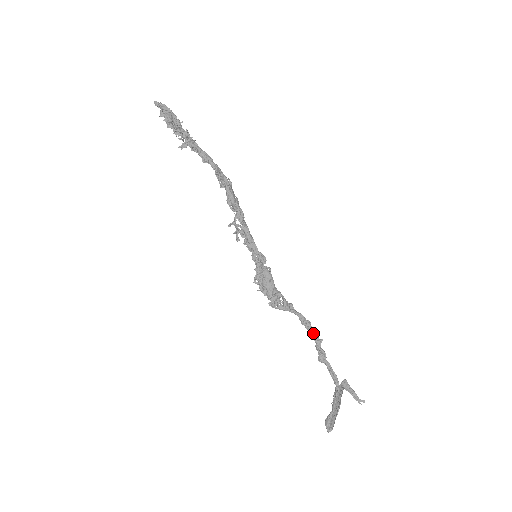
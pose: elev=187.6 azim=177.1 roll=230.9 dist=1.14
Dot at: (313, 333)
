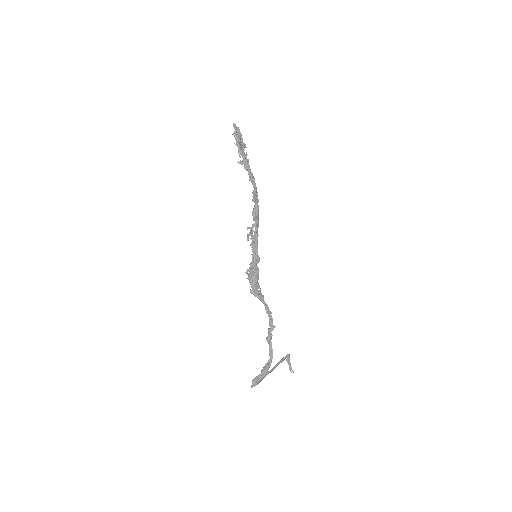
Dot at: (271, 320)
